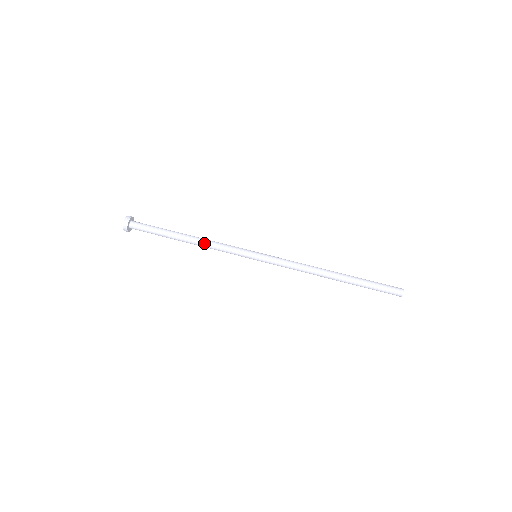
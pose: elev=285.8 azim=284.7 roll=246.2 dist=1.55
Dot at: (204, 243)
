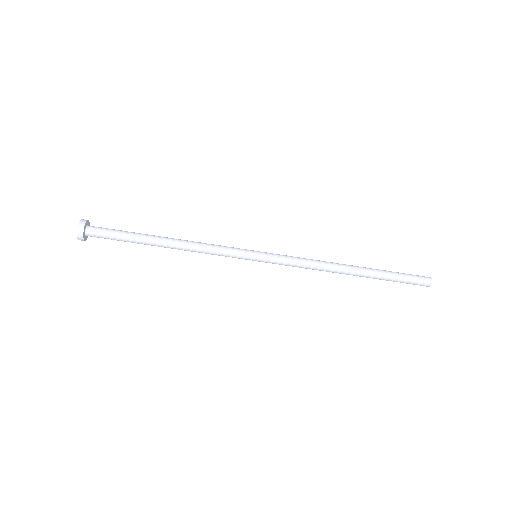
Dot at: occluded
